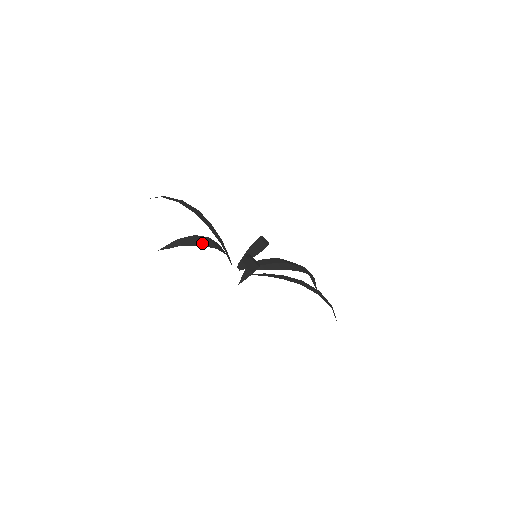
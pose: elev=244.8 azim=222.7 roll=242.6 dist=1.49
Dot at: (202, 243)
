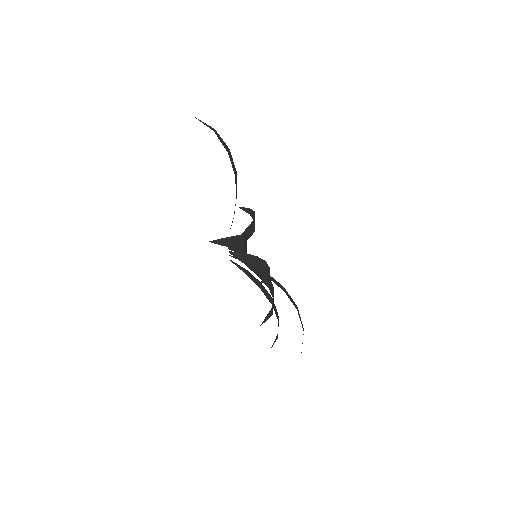
Dot at: (244, 247)
